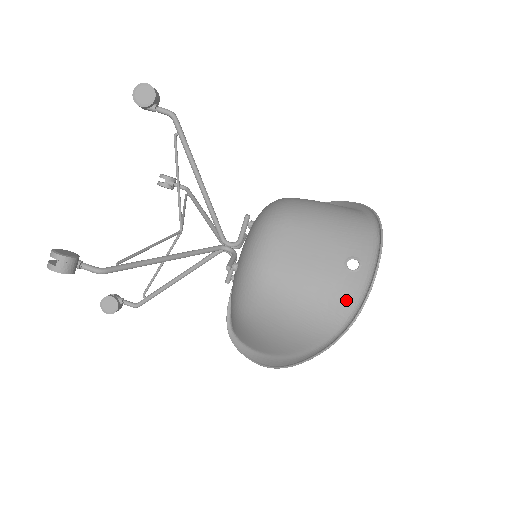
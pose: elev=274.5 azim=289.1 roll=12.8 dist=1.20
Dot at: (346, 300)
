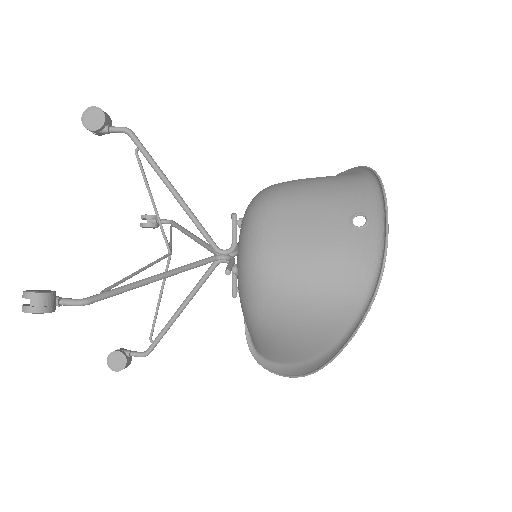
Dot at: (364, 260)
